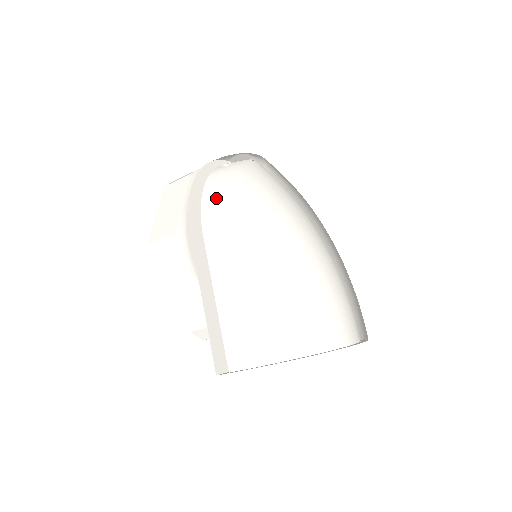
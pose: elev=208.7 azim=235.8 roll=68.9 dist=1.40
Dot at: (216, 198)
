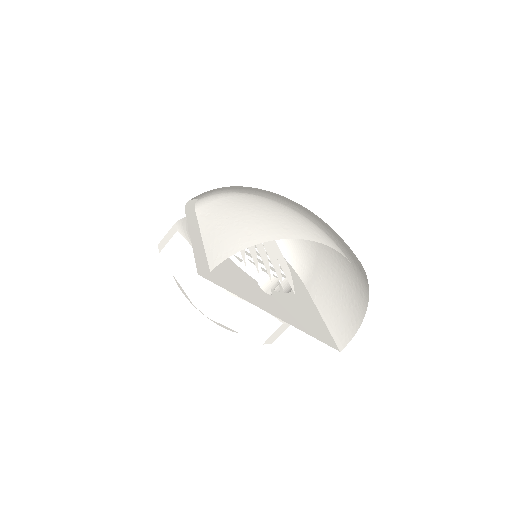
Dot at: (208, 196)
